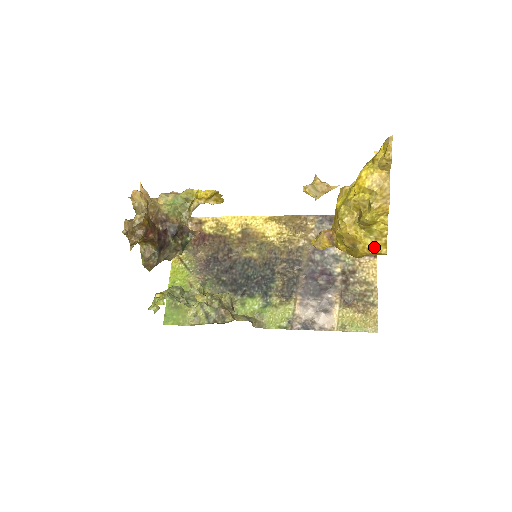
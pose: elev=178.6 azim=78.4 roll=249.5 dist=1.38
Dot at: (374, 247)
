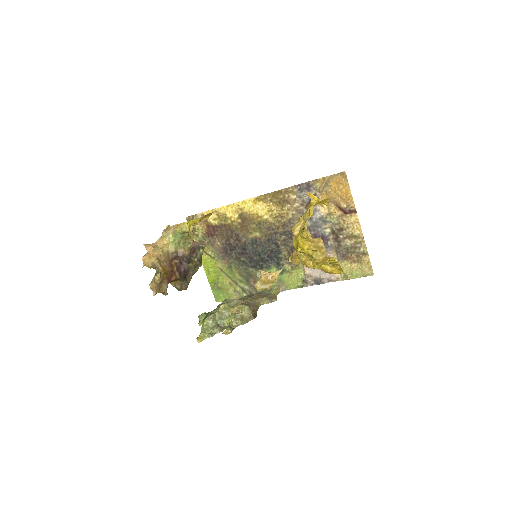
Dot at: (334, 271)
